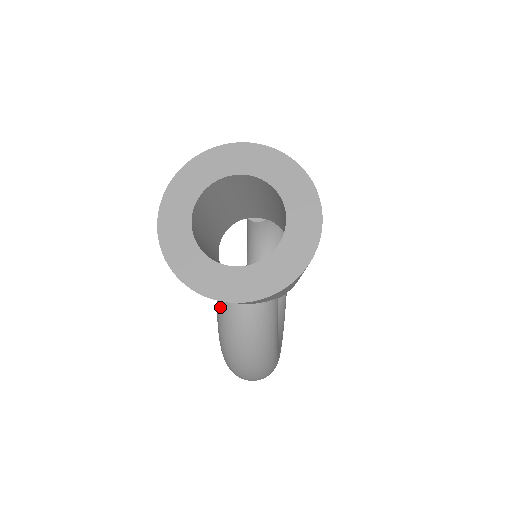
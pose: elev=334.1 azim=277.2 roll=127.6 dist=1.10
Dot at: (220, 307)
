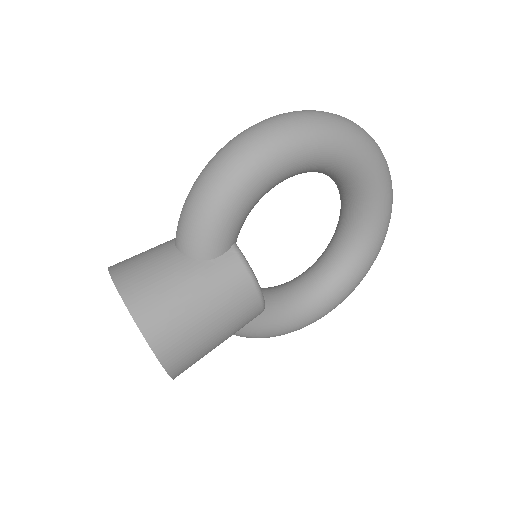
Dot at: occluded
